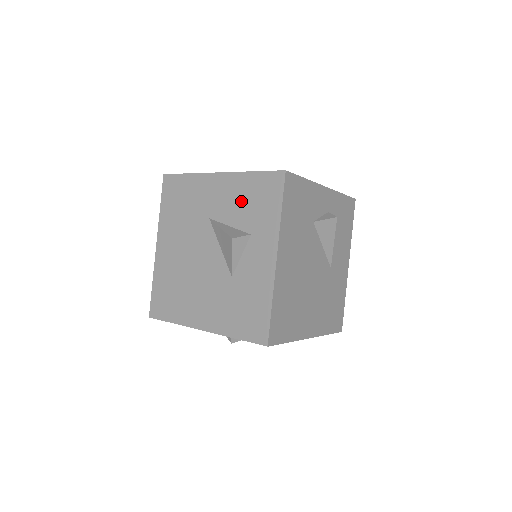
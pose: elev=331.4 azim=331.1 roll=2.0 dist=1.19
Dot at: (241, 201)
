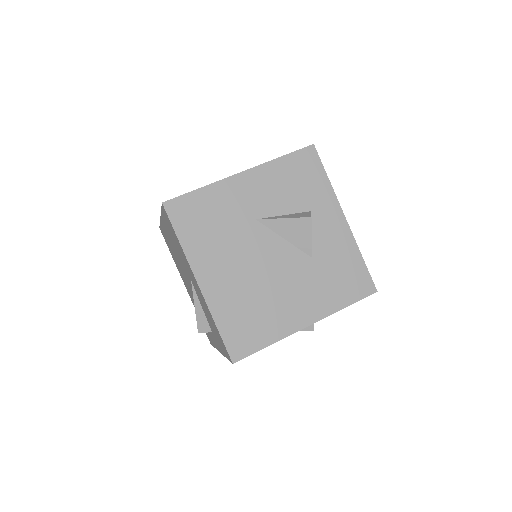
Dot at: (284, 187)
